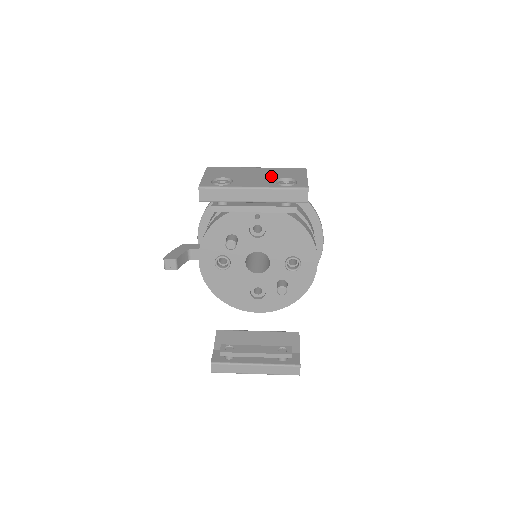
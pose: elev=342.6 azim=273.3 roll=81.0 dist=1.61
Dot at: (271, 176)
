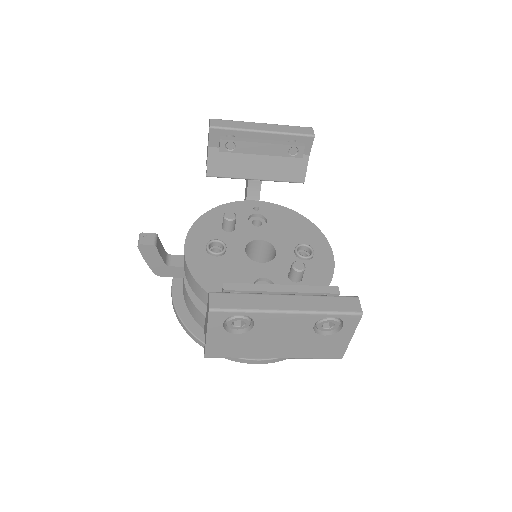
Dot at: occluded
